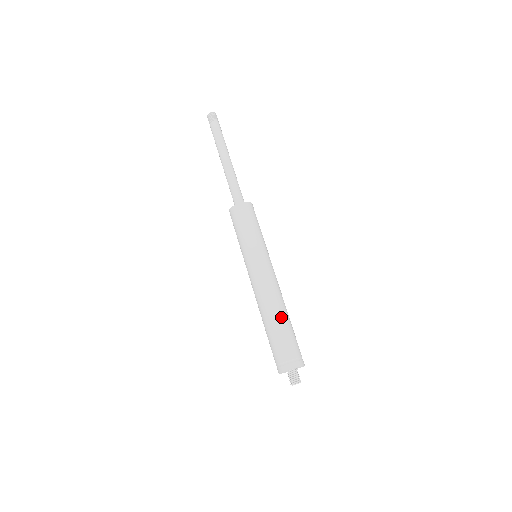
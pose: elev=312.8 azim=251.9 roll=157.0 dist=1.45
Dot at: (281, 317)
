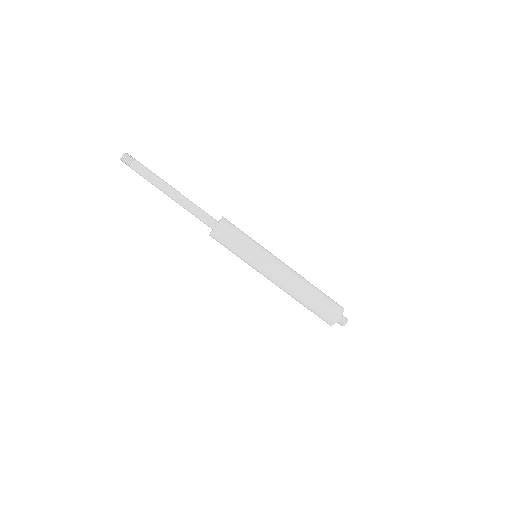
Dot at: (308, 292)
